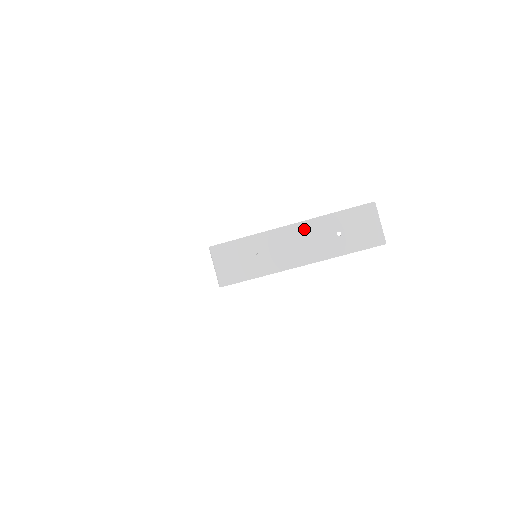
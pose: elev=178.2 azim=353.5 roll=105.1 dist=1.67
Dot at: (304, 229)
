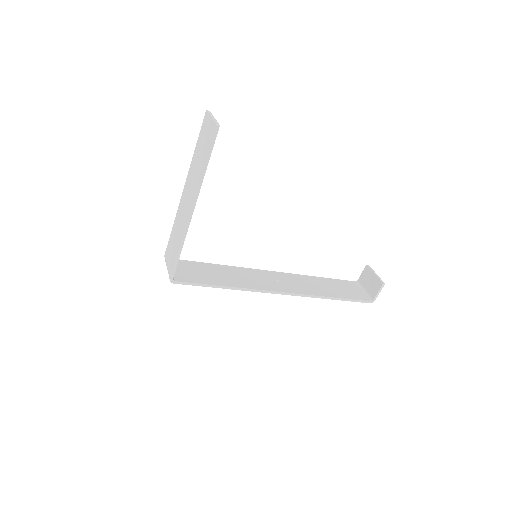
Dot at: (187, 183)
